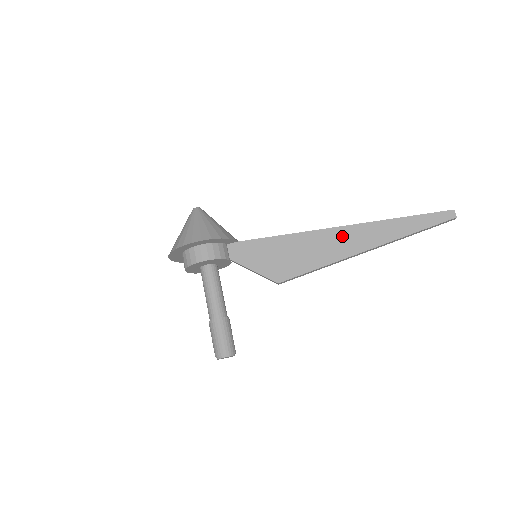
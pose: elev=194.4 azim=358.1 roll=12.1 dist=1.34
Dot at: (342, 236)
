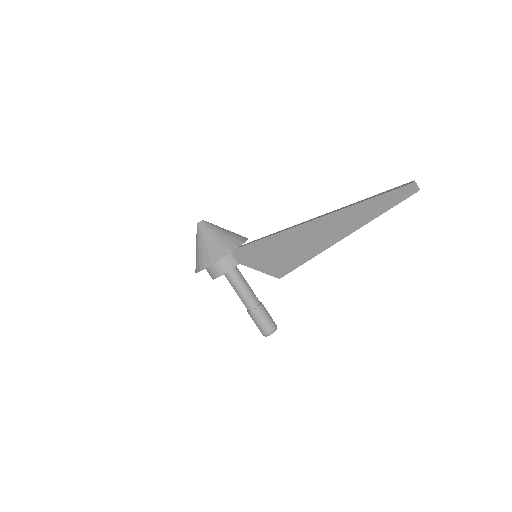
Dot at: (311, 232)
